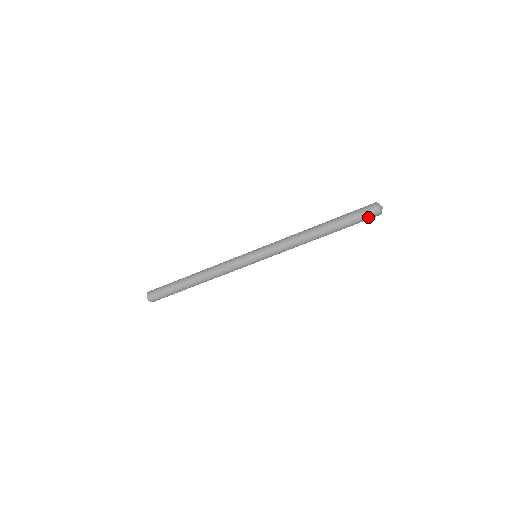
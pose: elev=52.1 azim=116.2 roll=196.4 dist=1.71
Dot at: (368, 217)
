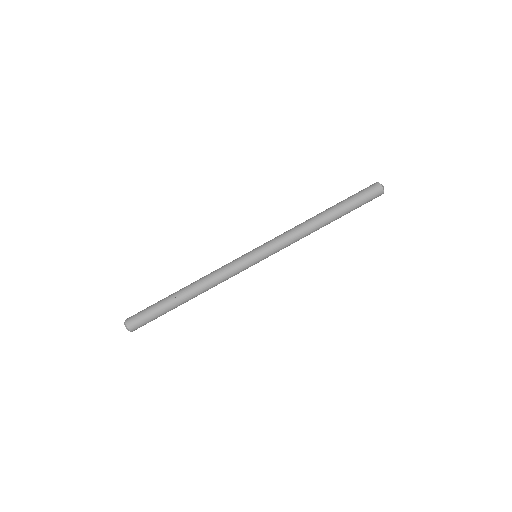
Dot at: (371, 195)
